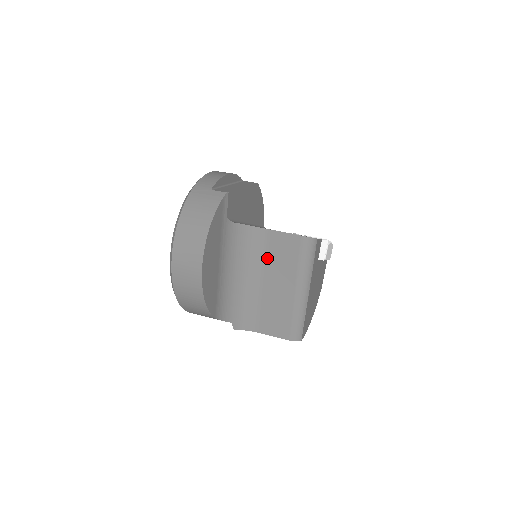
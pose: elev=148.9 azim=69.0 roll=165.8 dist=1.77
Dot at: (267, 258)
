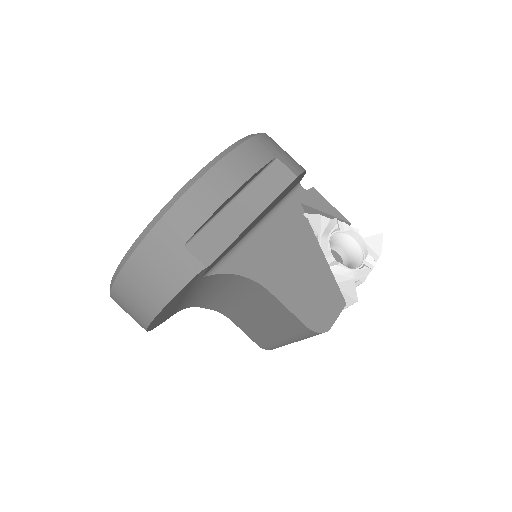
Dot at: (257, 301)
